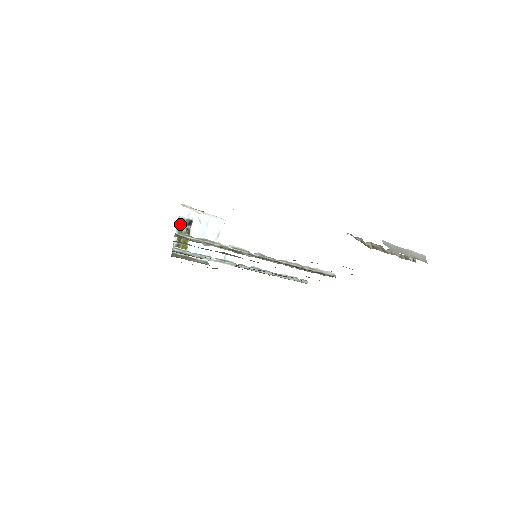
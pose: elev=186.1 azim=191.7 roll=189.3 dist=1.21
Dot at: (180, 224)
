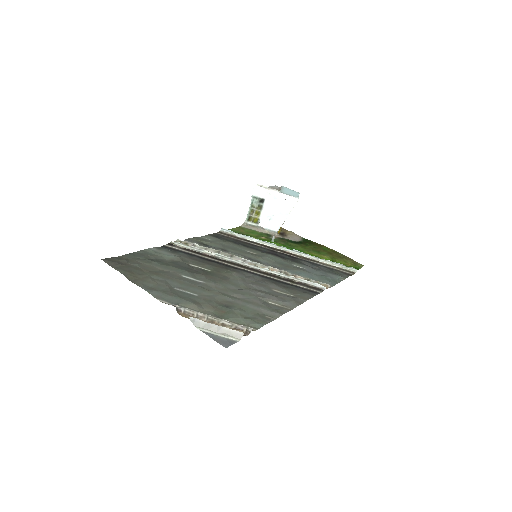
Dot at: (253, 201)
